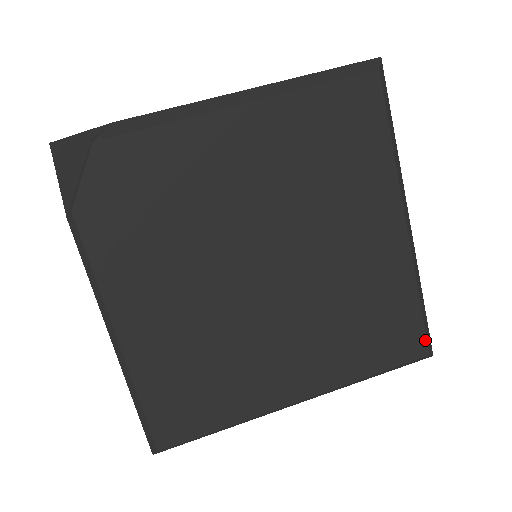
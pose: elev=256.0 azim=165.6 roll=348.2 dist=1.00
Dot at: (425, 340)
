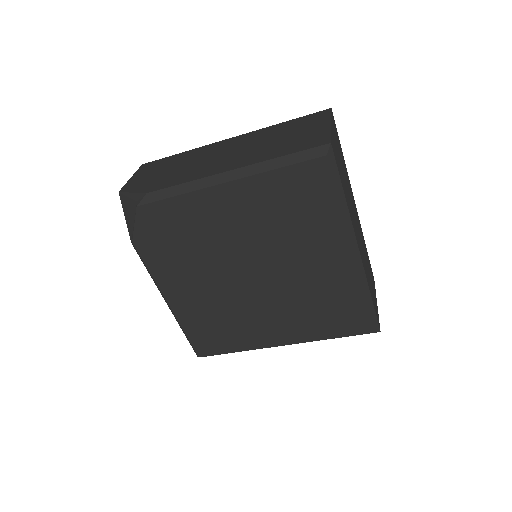
Dot at: (371, 324)
